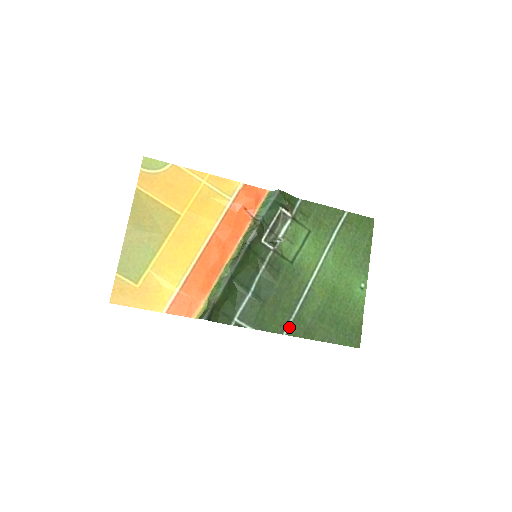
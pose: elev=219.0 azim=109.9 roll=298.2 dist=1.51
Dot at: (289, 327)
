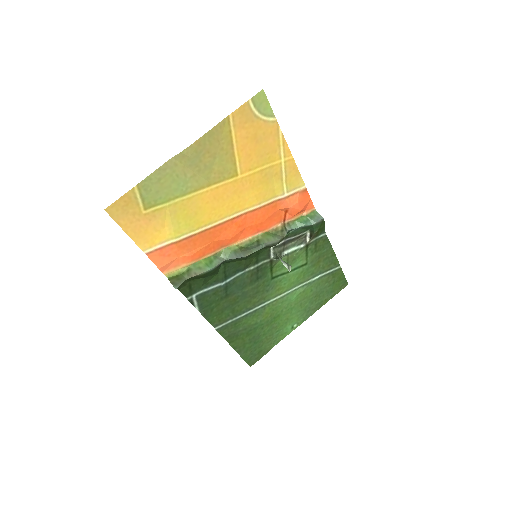
Dot at: (224, 325)
